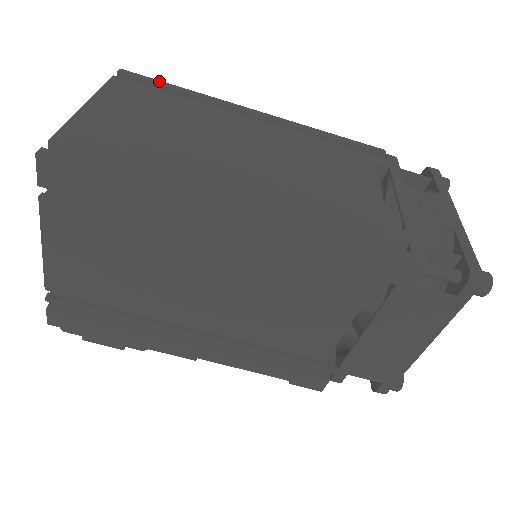
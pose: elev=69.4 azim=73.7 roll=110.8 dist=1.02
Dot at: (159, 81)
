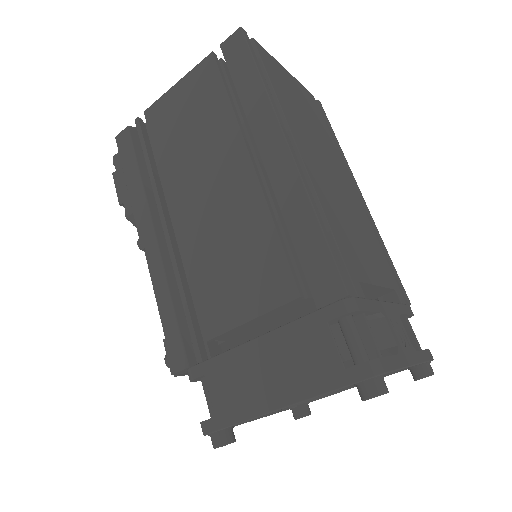
Dot at: occluded
